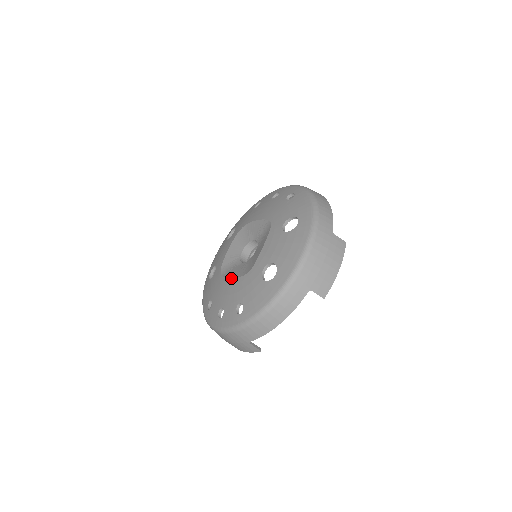
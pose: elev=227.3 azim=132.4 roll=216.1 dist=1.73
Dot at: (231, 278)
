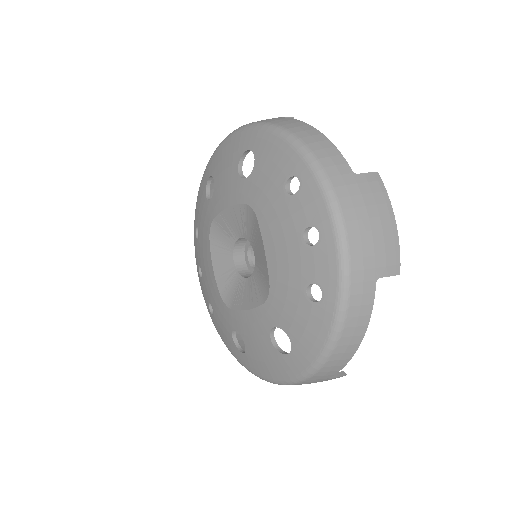
Dot at: (212, 269)
